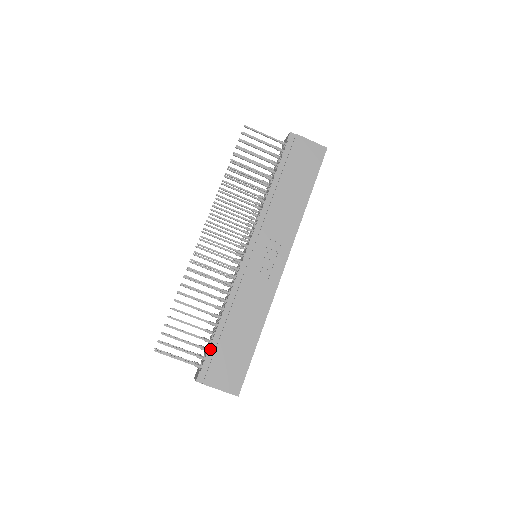
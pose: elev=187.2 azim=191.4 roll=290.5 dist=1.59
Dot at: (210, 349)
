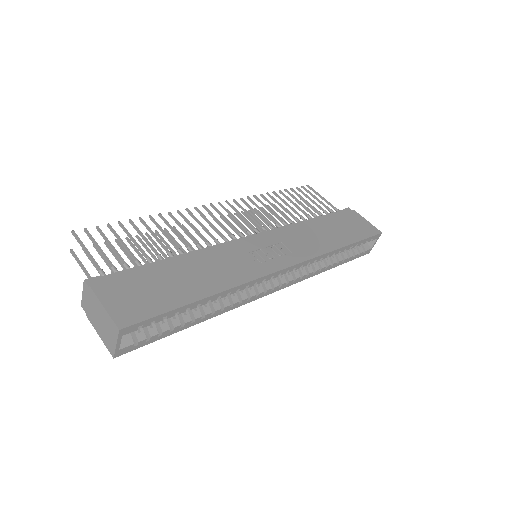
Dot at: (135, 268)
